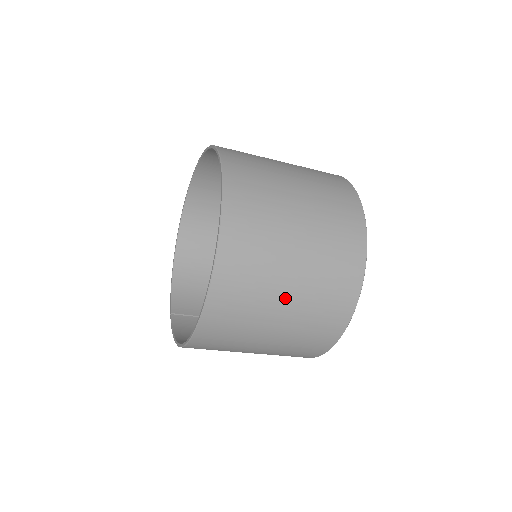
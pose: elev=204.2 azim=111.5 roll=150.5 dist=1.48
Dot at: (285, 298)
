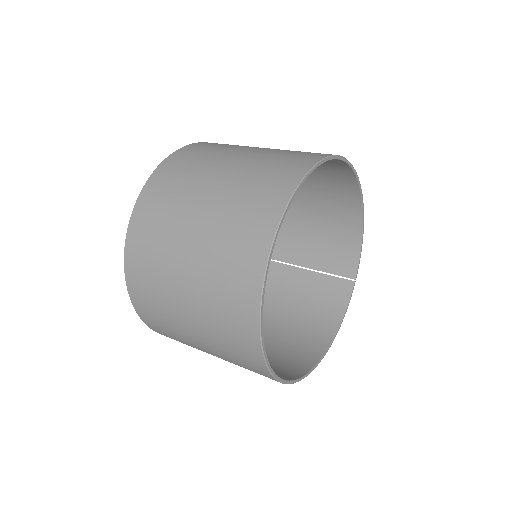
Dot at: (213, 355)
